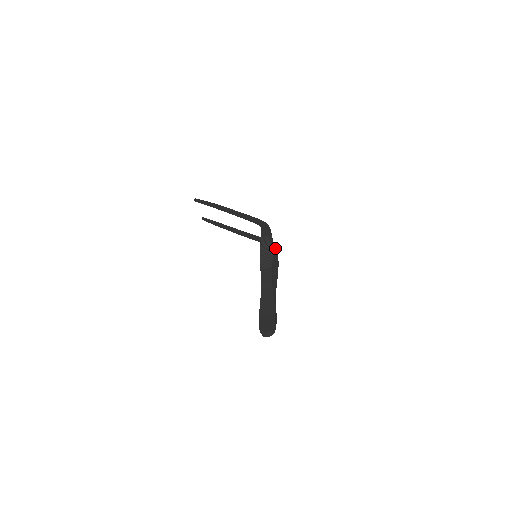
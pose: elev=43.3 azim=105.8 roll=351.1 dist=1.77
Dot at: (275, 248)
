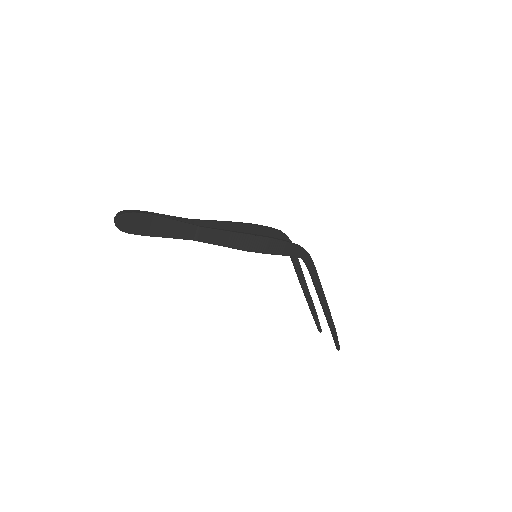
Dot at: (295, 245)
